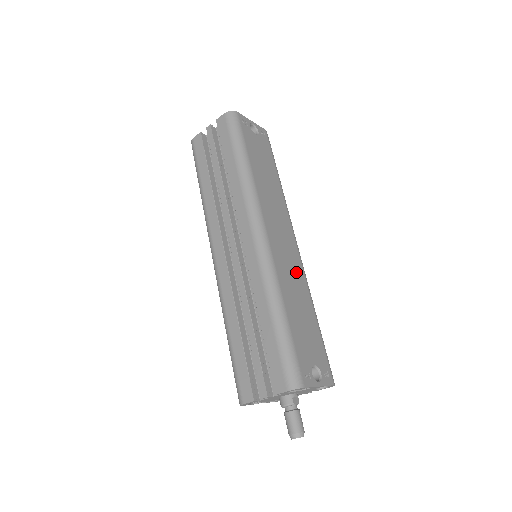
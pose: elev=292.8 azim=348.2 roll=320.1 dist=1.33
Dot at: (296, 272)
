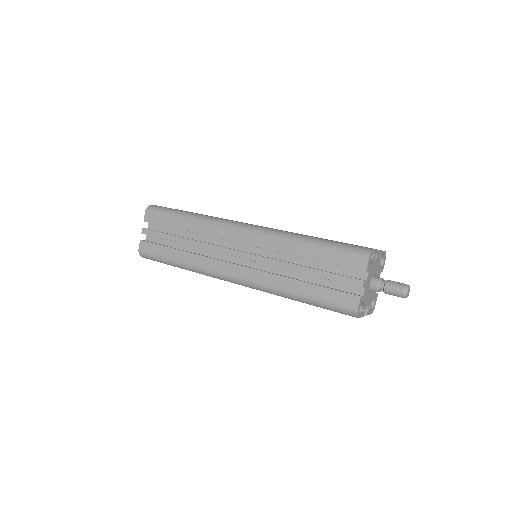
Dot at: occluded
